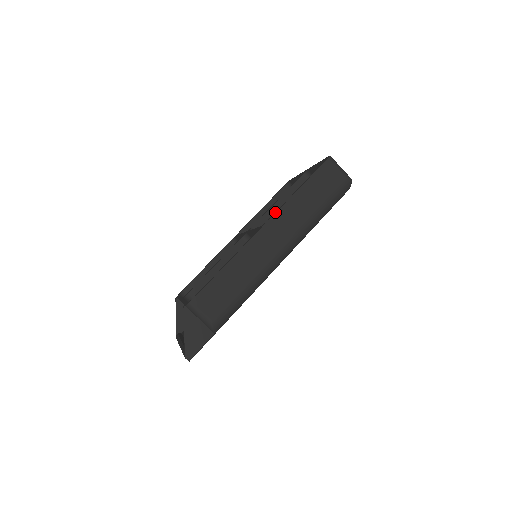
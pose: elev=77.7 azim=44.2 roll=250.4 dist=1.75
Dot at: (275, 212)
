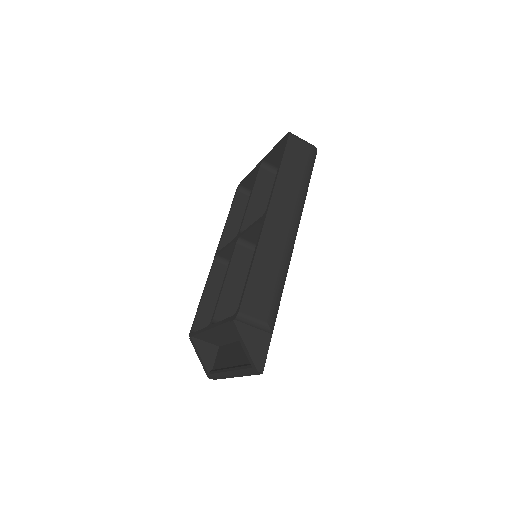
Dot at: (270, 197)
